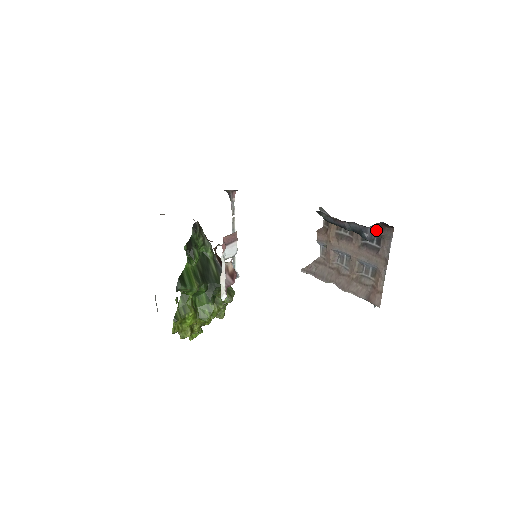
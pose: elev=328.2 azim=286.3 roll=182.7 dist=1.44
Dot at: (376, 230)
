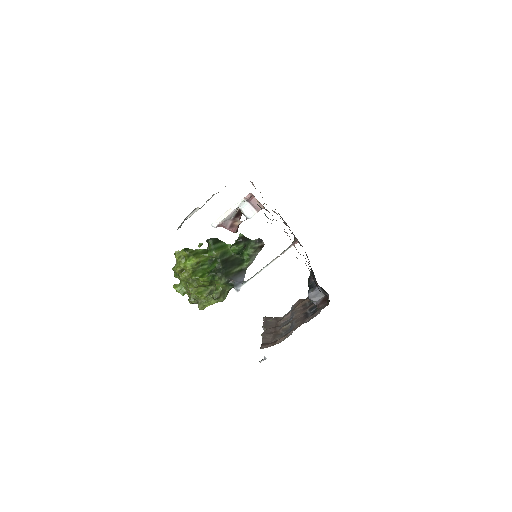
Dot at: (320, 299)
